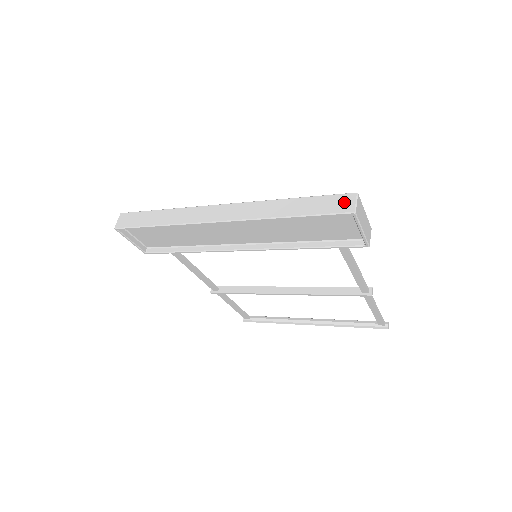
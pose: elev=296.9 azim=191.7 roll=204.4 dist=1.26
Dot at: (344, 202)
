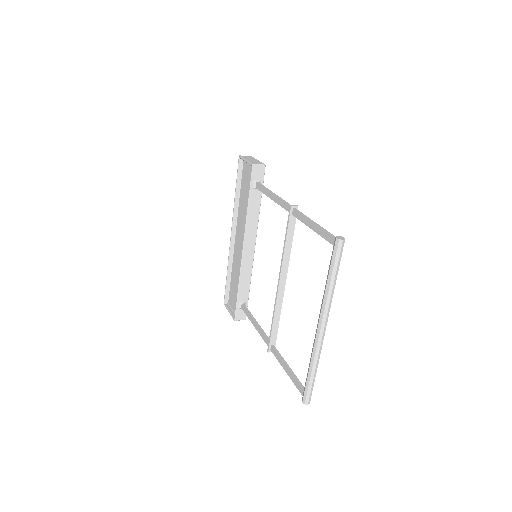
Dot at: occluded
